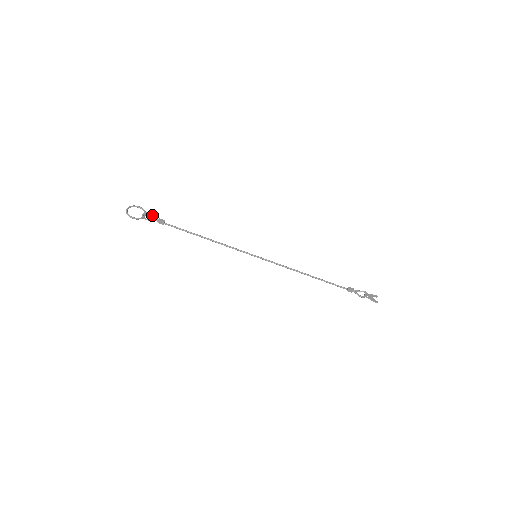
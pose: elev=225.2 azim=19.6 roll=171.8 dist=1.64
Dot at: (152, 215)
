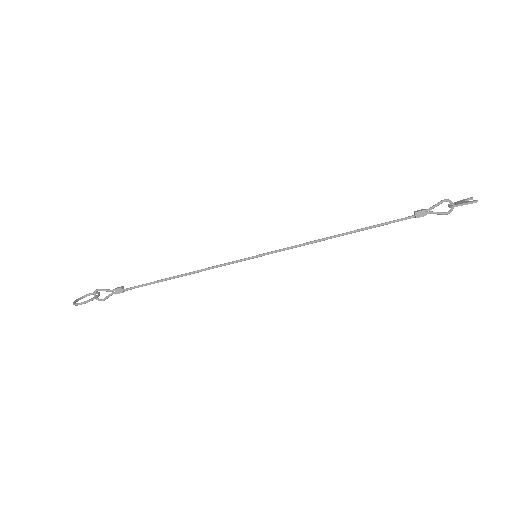
Dot at: (105, 289)
